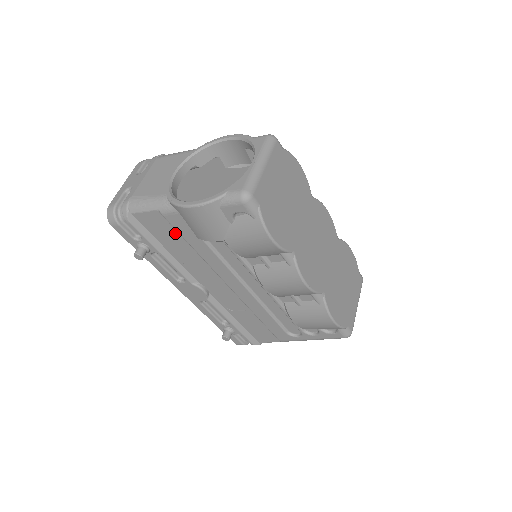
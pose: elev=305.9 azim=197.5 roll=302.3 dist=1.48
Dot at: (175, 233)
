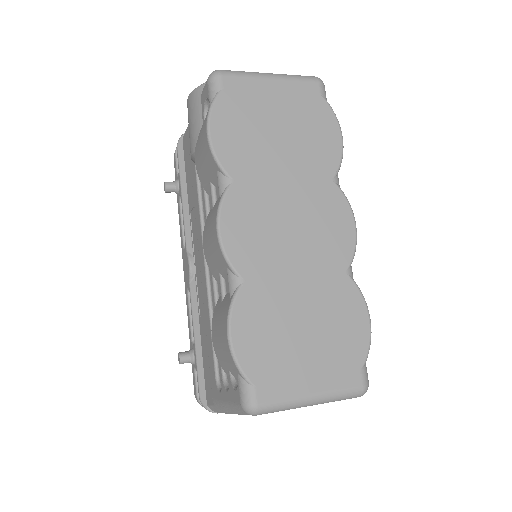
Dot at: occluded
